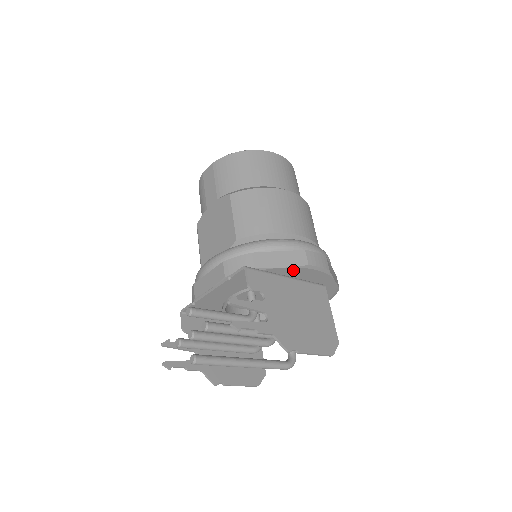
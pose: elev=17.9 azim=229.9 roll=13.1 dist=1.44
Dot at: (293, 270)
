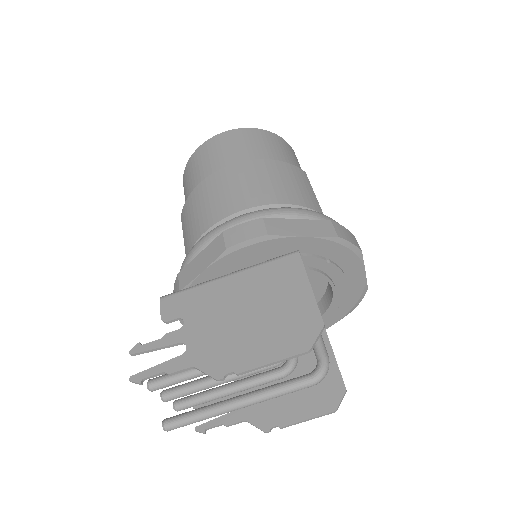
Dot at: (221, 265)
